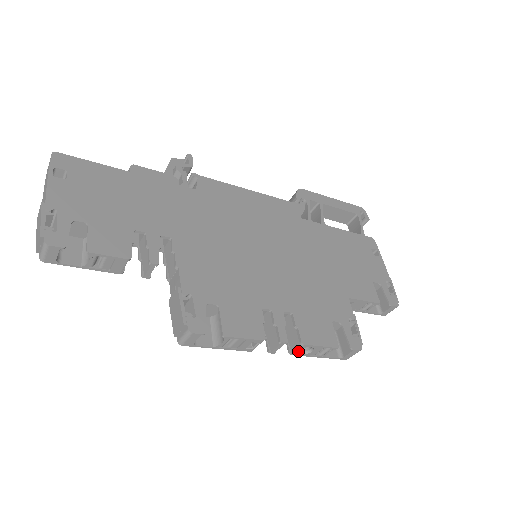
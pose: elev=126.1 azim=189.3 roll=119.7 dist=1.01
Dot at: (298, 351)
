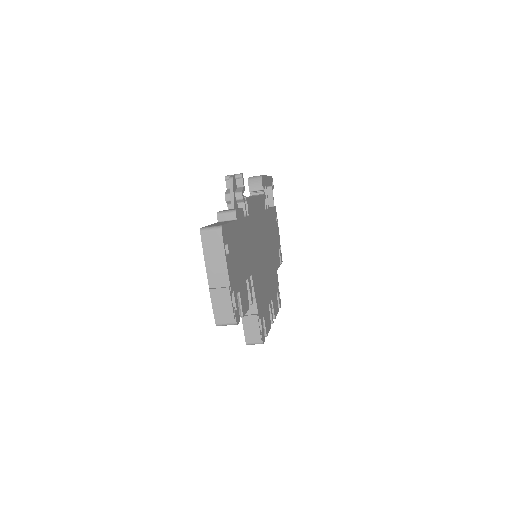
Dot at: occluded
